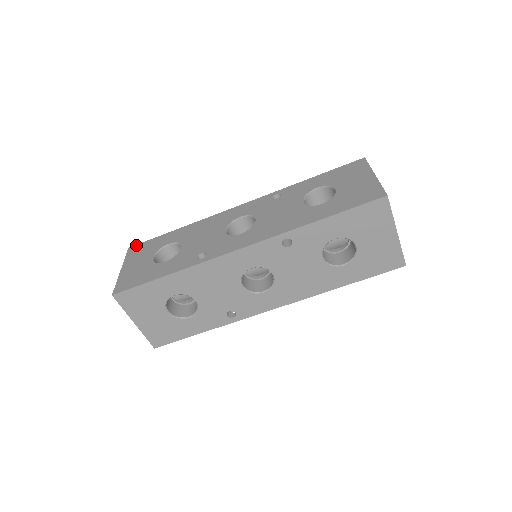
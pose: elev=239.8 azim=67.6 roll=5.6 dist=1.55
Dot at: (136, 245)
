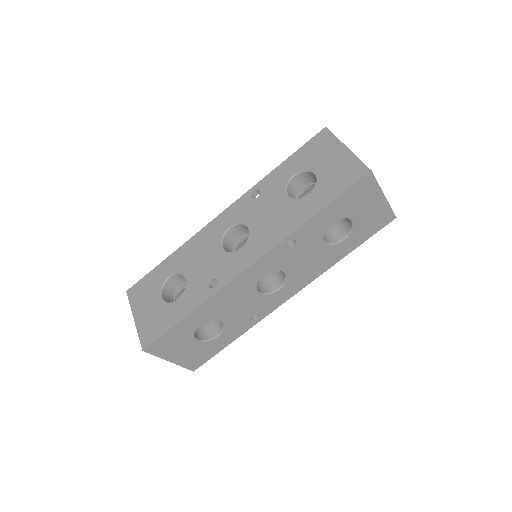
Dot at: (133, 286)
